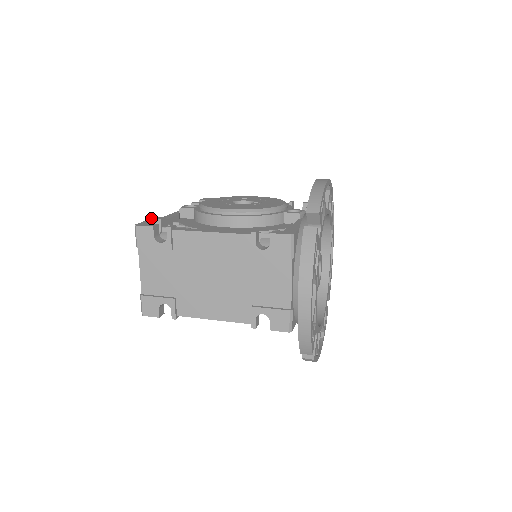
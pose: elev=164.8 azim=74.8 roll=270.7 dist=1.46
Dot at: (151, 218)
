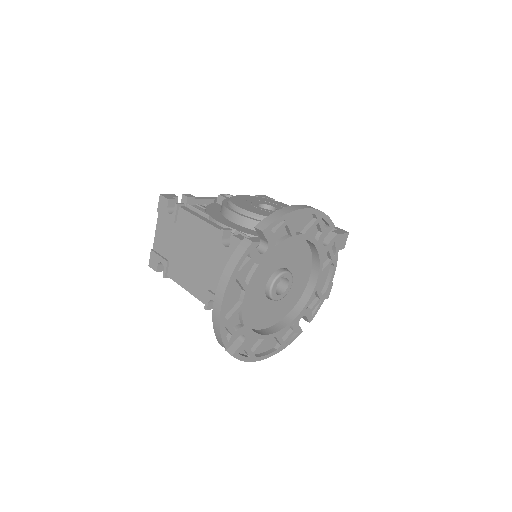
Dot at: (183, 194)
